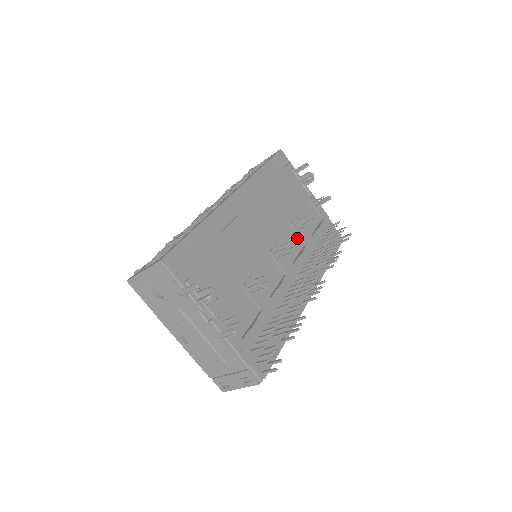
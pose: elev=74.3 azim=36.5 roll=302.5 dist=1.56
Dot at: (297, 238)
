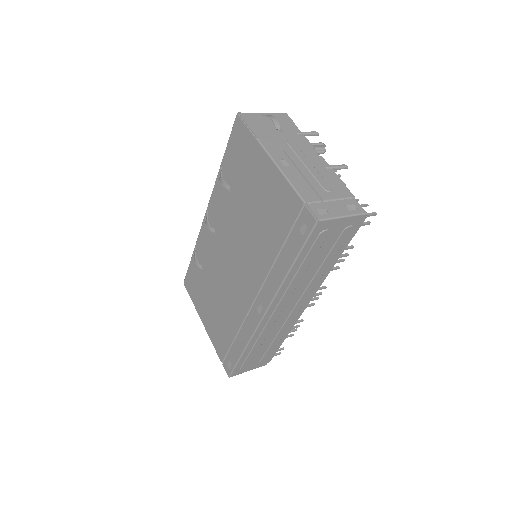
Dot at: occluded
